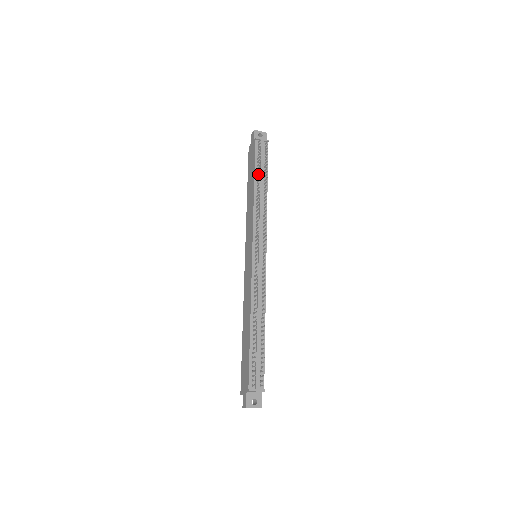
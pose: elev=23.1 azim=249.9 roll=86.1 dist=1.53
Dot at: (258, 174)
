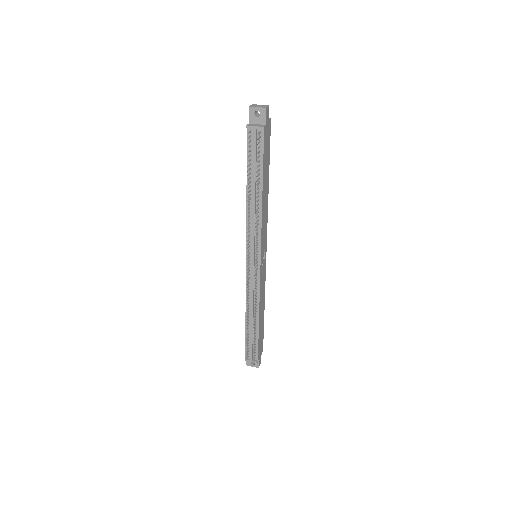
Dot at: (248, 179)
